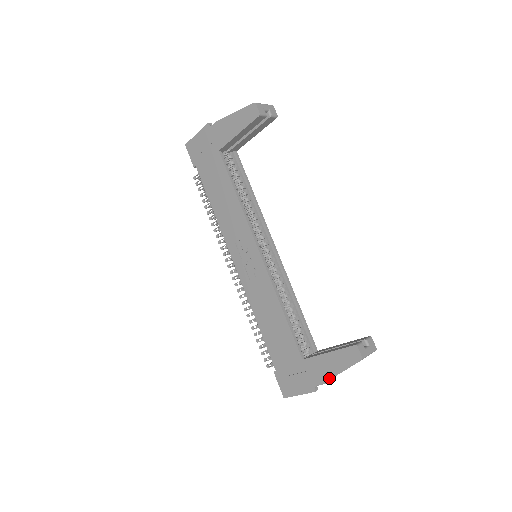
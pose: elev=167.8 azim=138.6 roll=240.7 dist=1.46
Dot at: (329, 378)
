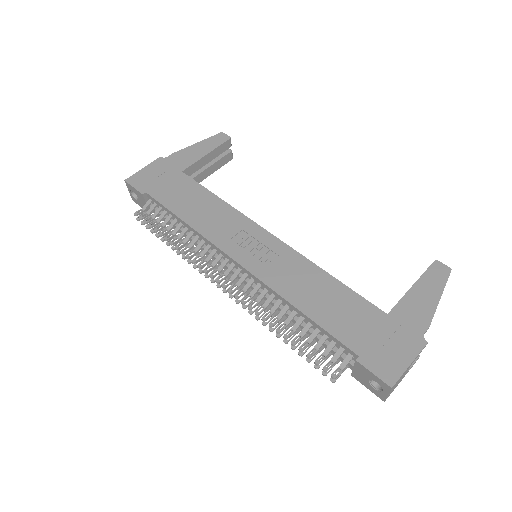
Dot at: (433, 312)
